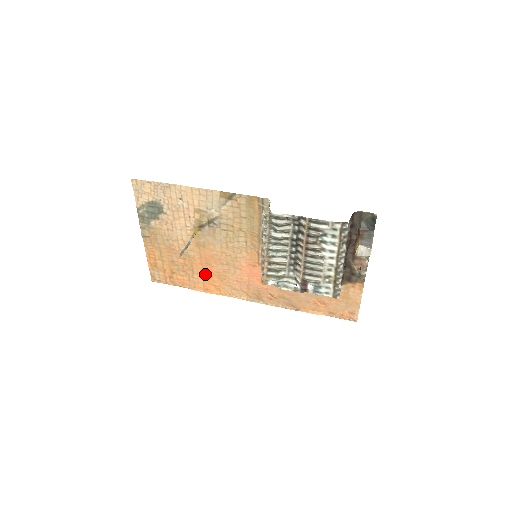
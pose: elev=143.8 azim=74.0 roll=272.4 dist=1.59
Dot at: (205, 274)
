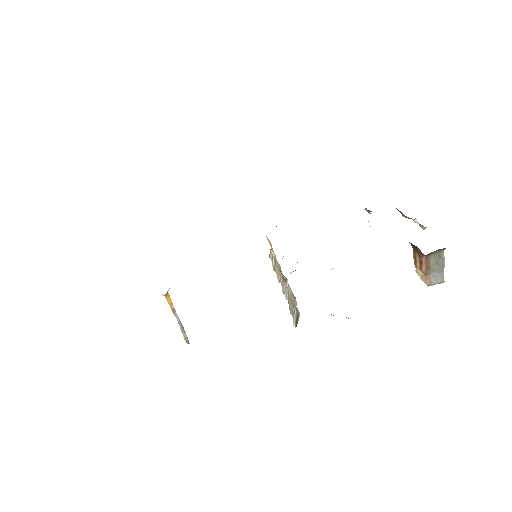
Dot at: occluded
